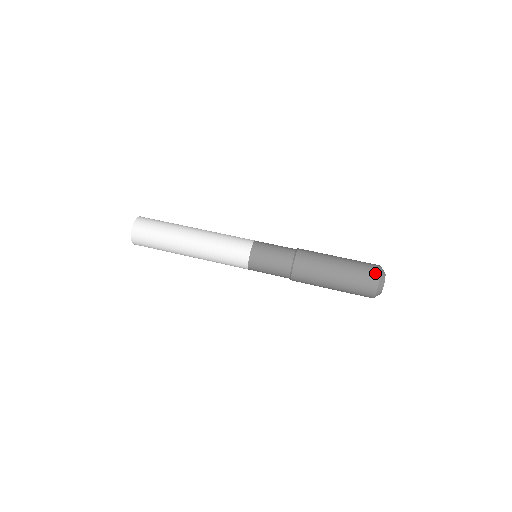
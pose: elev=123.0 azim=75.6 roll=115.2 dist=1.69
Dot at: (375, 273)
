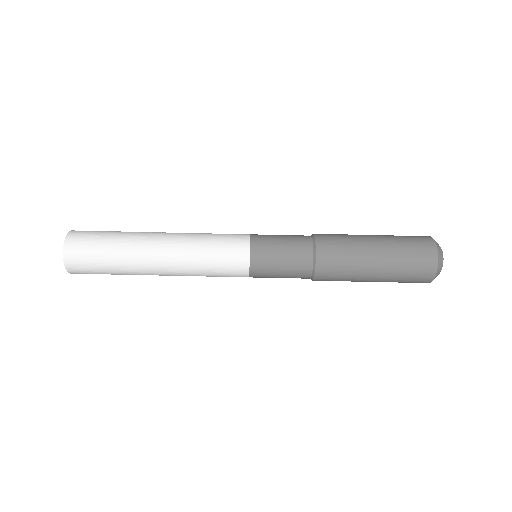
Dot at: (429, 272)
